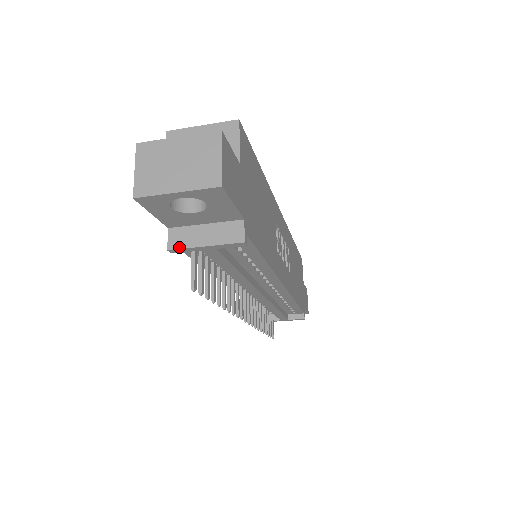
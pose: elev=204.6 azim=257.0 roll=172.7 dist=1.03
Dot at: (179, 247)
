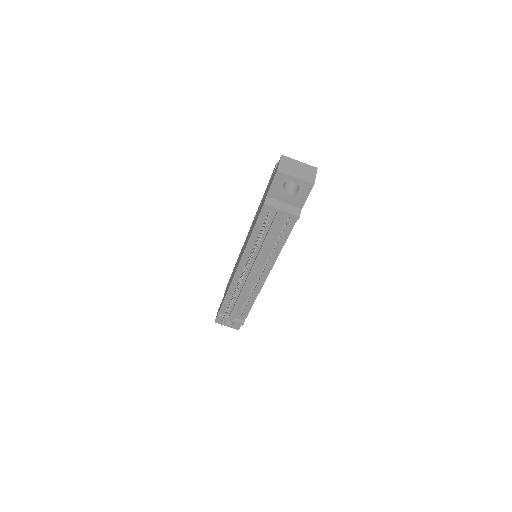
Dot at: (270, 205)
